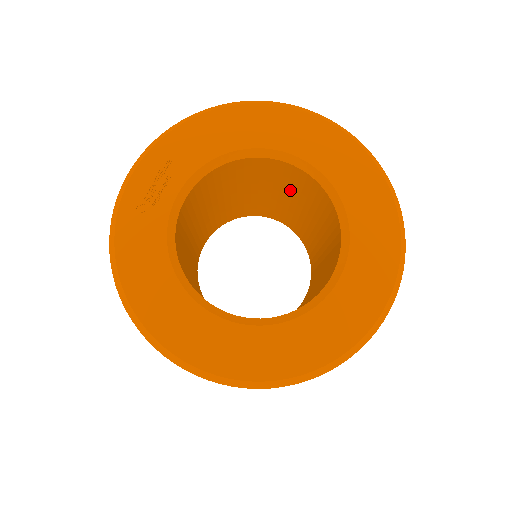
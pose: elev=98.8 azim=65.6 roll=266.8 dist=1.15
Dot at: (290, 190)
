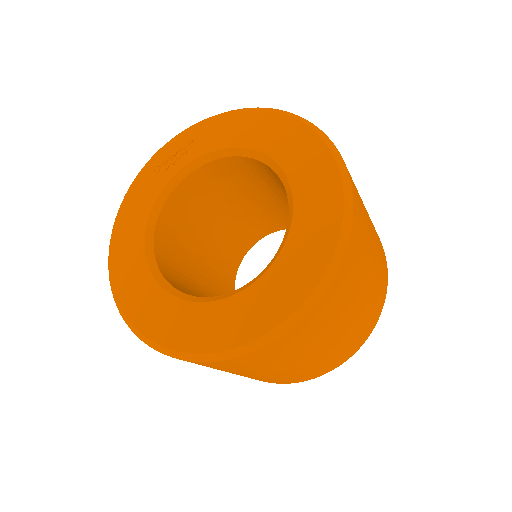
Dot at: occluded
